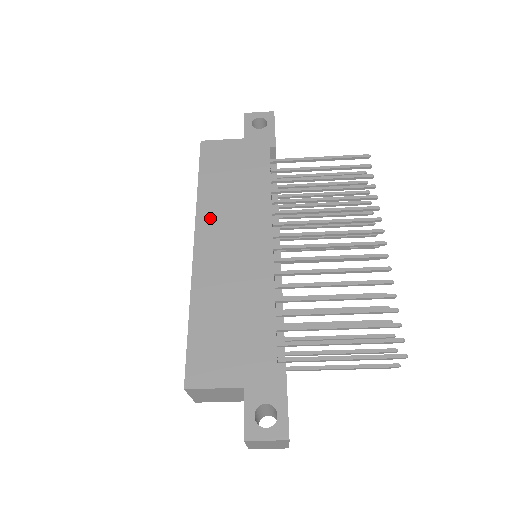
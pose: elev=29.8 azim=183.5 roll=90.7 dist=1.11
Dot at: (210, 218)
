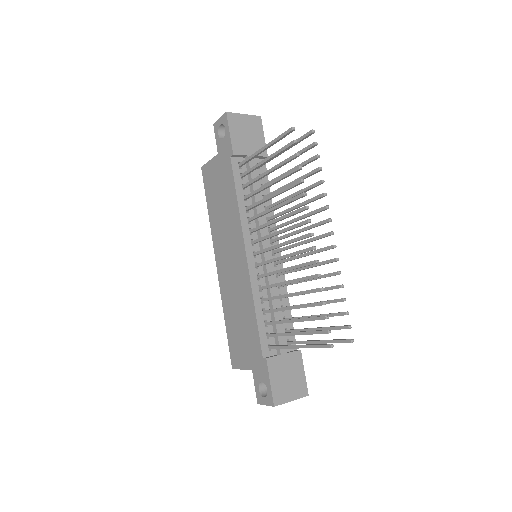
Dot at: (218, 240)
